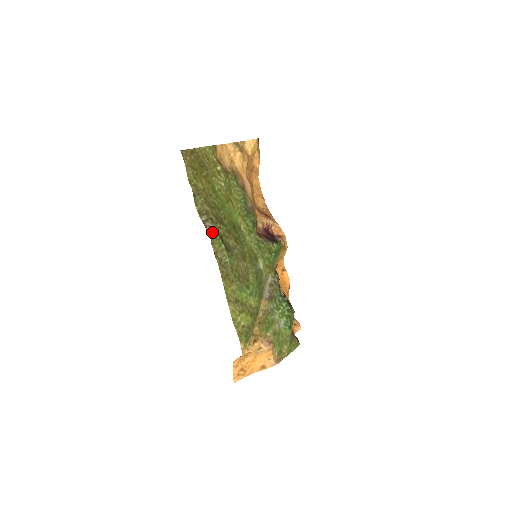
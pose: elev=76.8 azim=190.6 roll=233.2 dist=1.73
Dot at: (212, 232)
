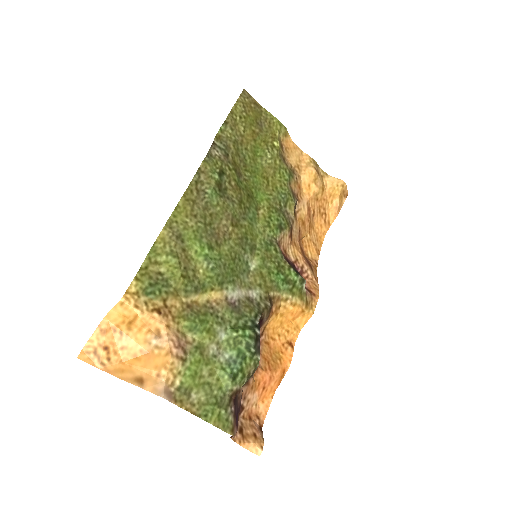
Dot at: (216, 157)
